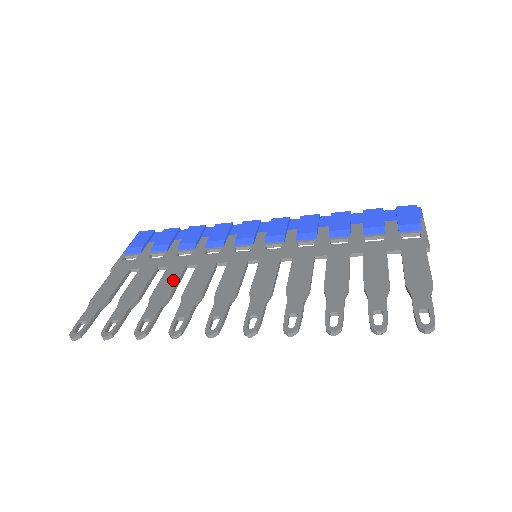
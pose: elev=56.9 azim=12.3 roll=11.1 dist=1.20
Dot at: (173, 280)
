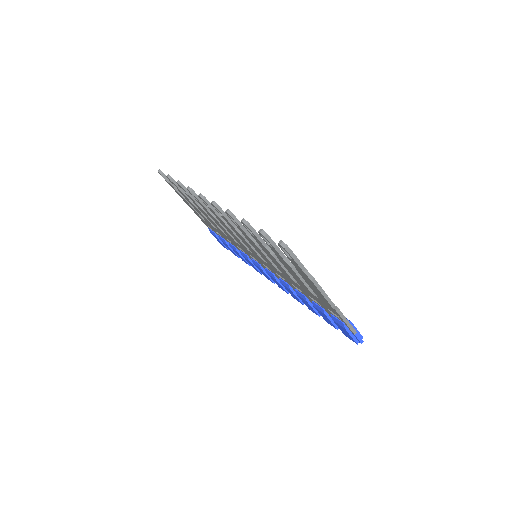
Dot at: occluded
